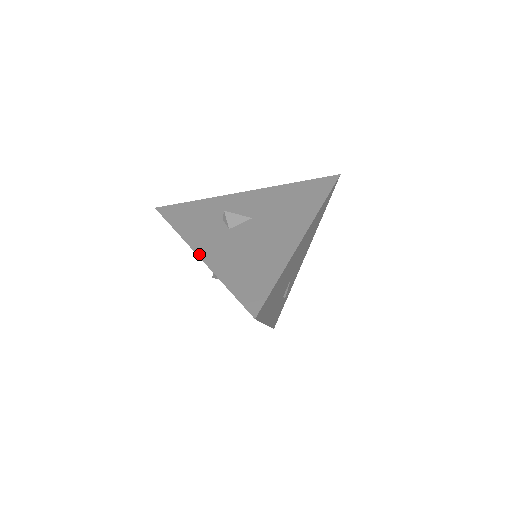
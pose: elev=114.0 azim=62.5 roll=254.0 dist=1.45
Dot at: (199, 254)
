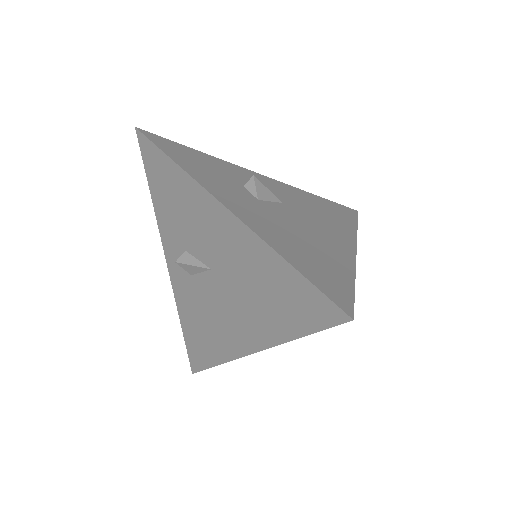
Dot at: (228, 207)
